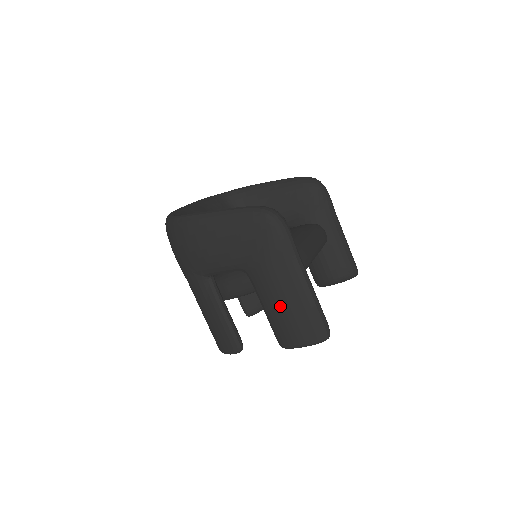
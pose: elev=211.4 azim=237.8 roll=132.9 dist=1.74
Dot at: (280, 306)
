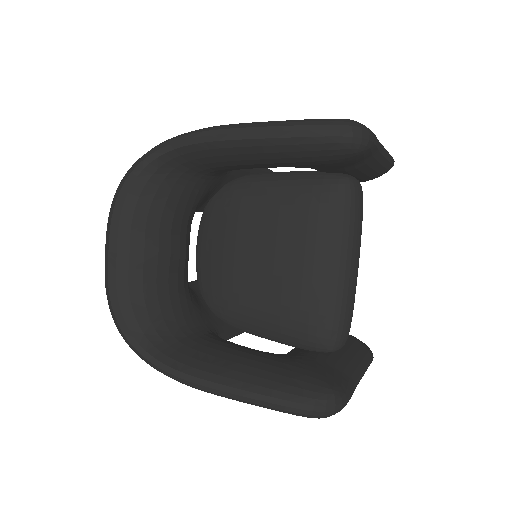
Dot at: occluded
